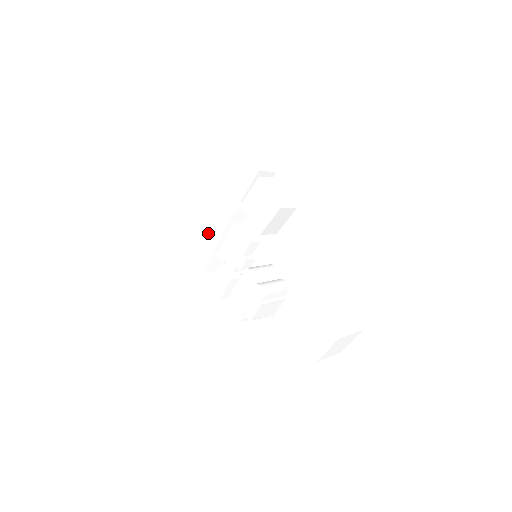
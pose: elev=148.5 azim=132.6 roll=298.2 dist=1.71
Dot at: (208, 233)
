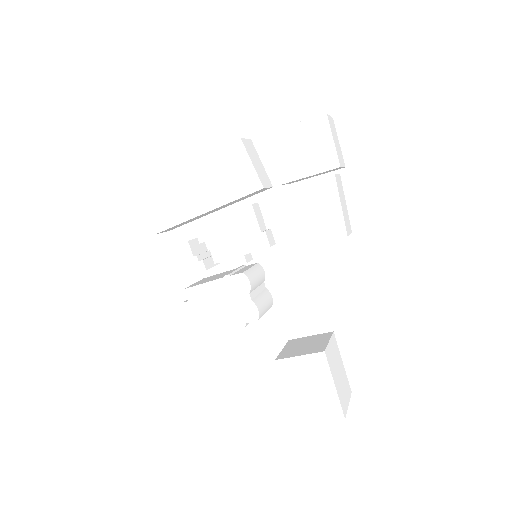
Dot at: (192, 187)
